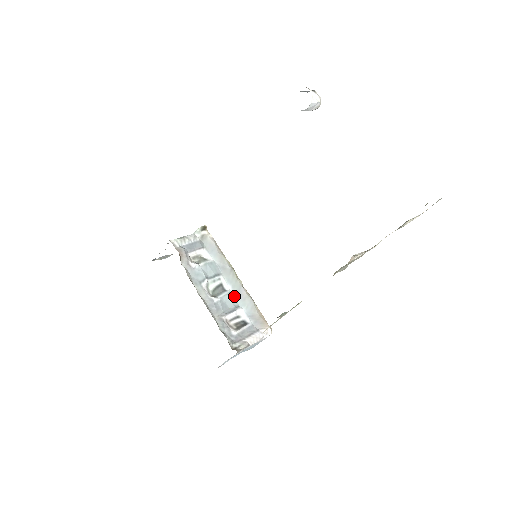
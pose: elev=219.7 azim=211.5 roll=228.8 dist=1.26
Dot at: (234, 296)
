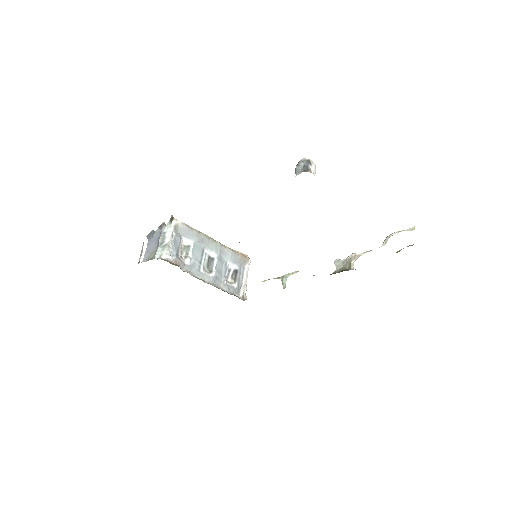
Dot at: (220, 257)
